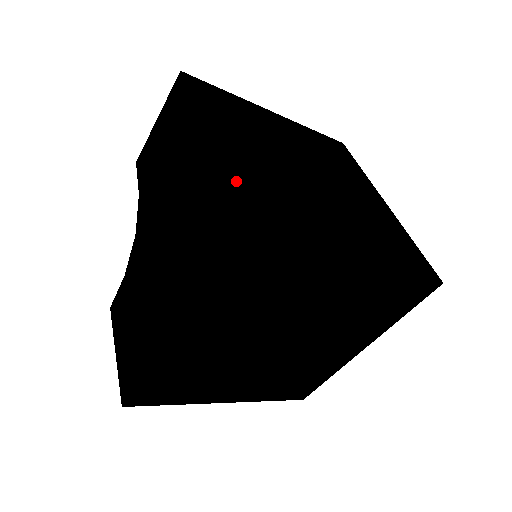
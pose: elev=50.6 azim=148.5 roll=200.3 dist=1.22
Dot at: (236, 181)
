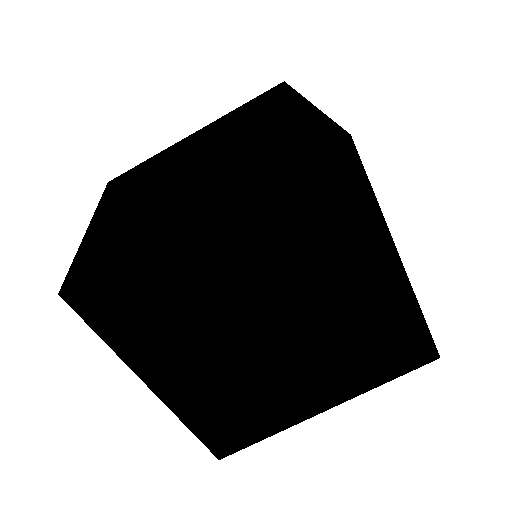
Dot at: (89, 244)
